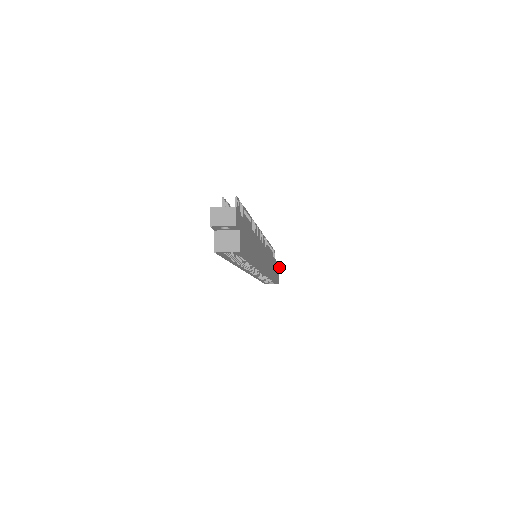
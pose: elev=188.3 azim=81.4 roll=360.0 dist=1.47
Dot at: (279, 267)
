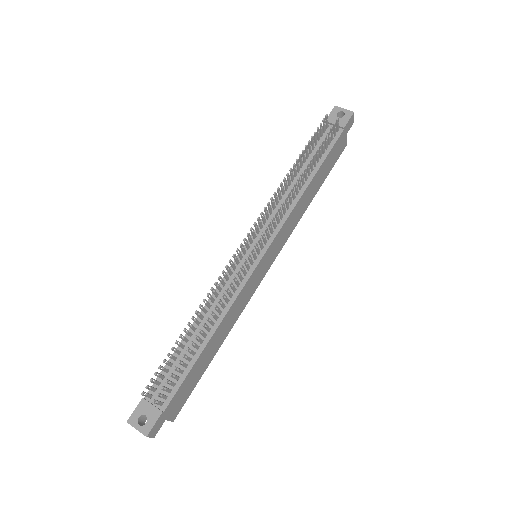
Dot at: (353, 117)
